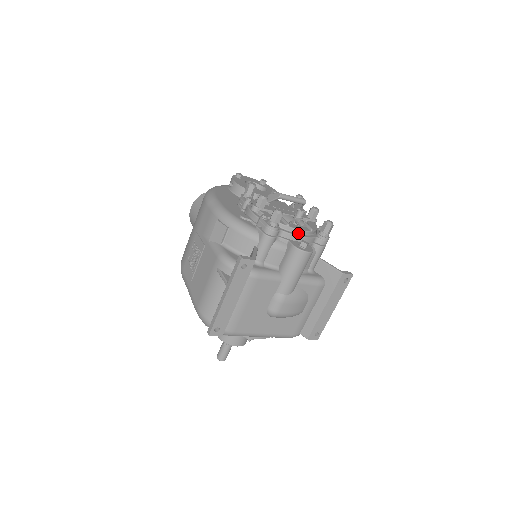
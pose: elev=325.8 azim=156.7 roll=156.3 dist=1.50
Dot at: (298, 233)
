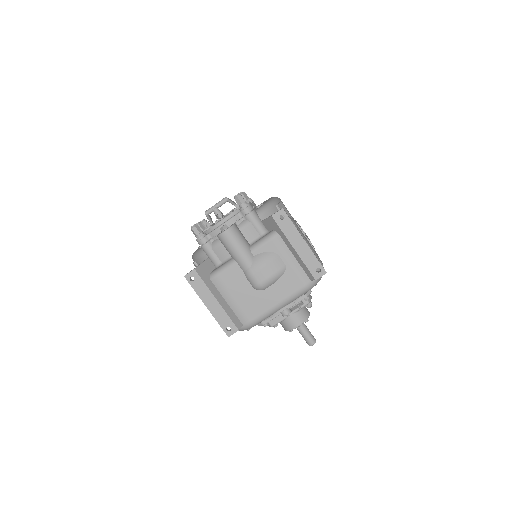
Dot at: (221, 224)
